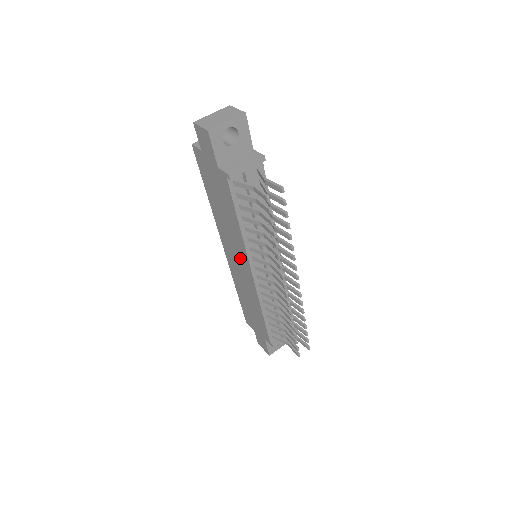
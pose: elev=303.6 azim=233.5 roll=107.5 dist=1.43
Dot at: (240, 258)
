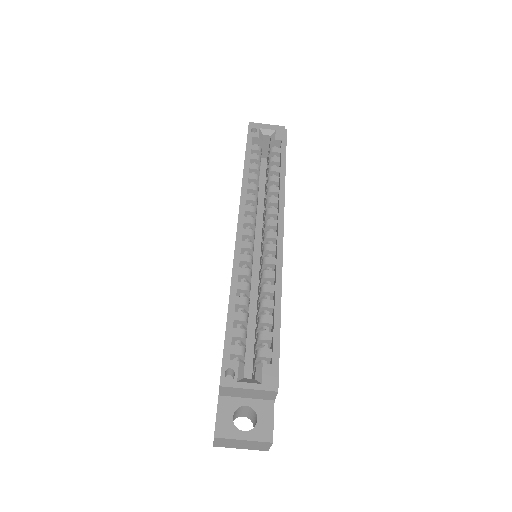
Dot at: occluded
